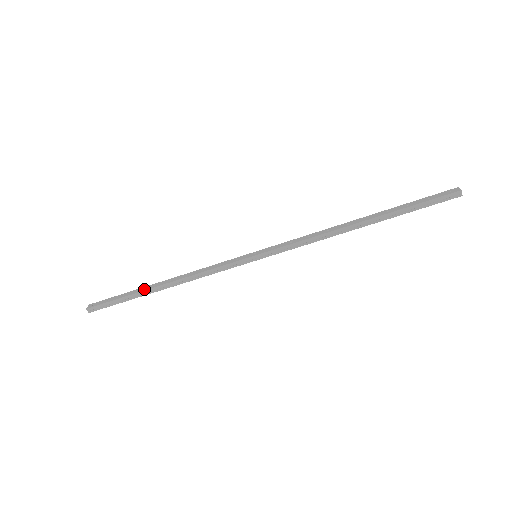
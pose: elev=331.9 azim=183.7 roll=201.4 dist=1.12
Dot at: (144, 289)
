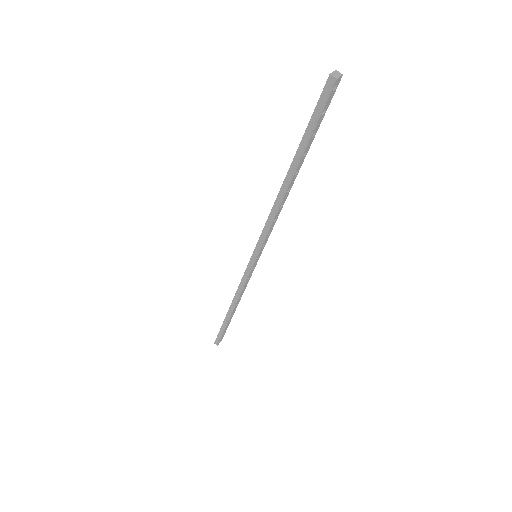
Dot at: (226, 316)
